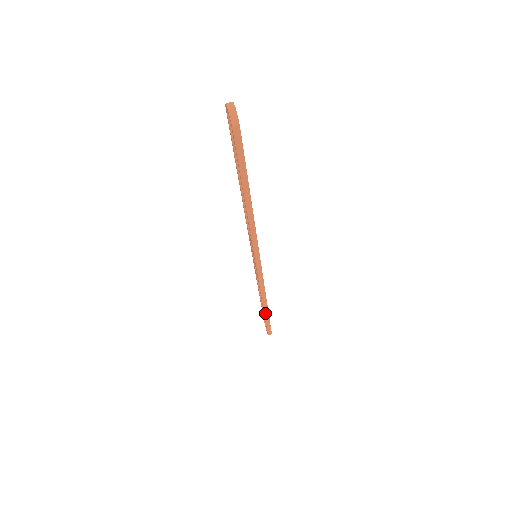
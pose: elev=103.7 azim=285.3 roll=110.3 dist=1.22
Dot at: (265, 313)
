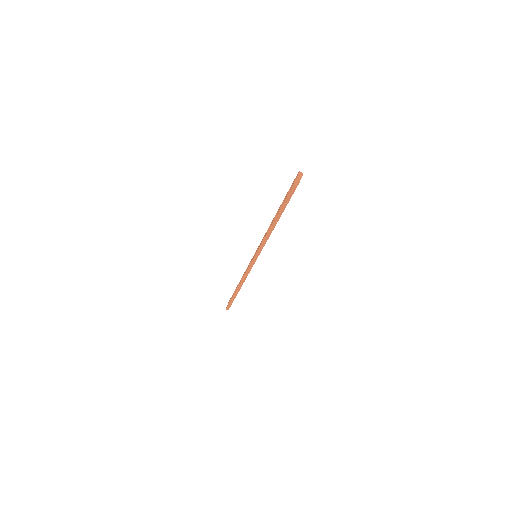
Dot at: (235, 293)
